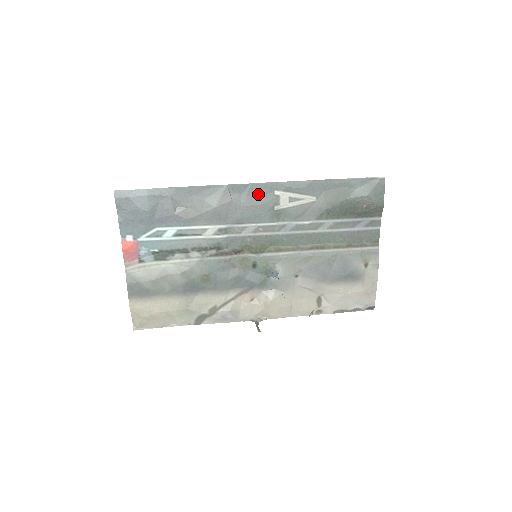
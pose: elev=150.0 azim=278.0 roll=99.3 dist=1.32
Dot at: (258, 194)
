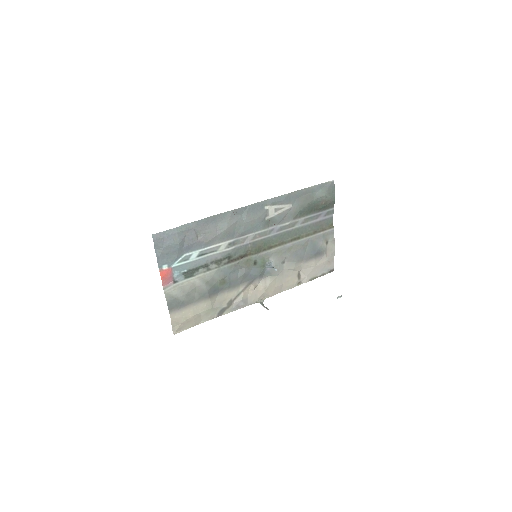
Dot at: (254, 212)
